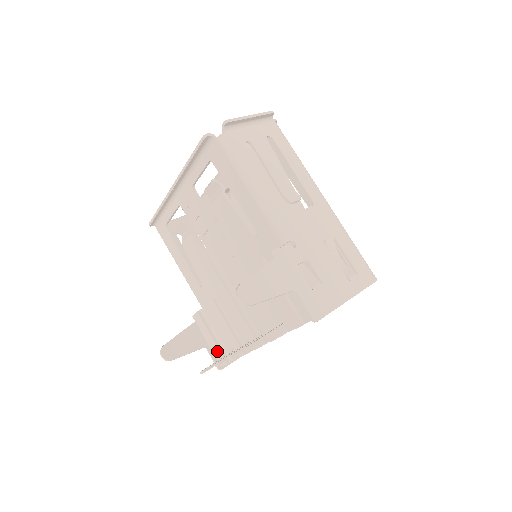
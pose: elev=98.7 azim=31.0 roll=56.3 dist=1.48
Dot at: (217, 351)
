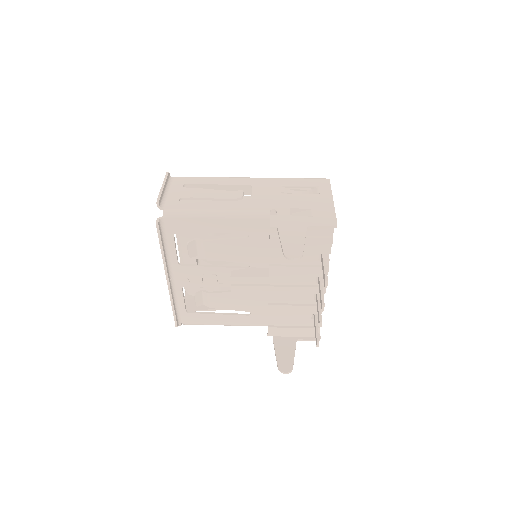
Dot at: (306, 331)
